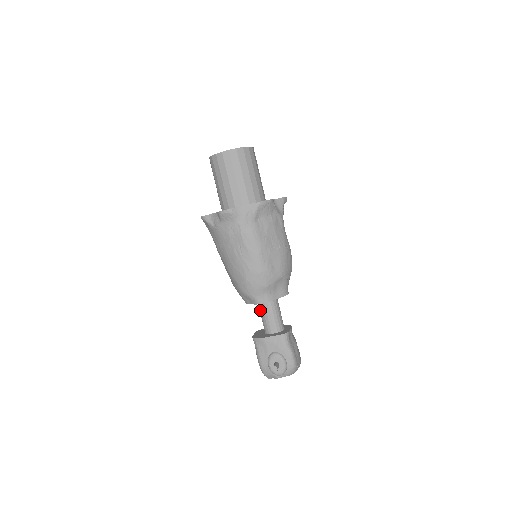
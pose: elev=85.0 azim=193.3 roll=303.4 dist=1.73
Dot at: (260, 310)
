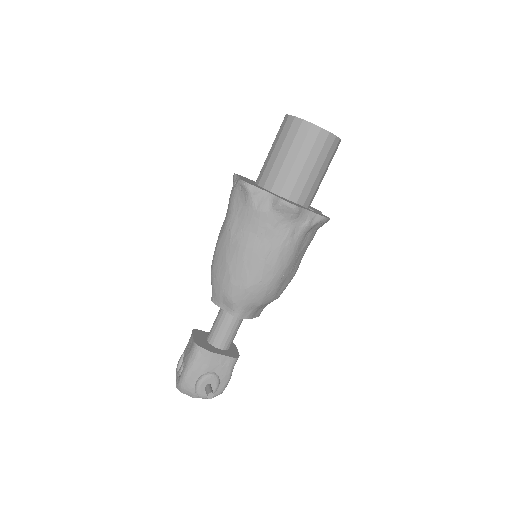
Dot at: (222, 317)
